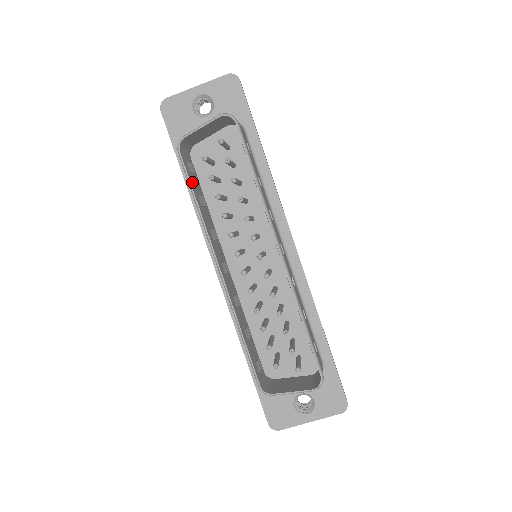
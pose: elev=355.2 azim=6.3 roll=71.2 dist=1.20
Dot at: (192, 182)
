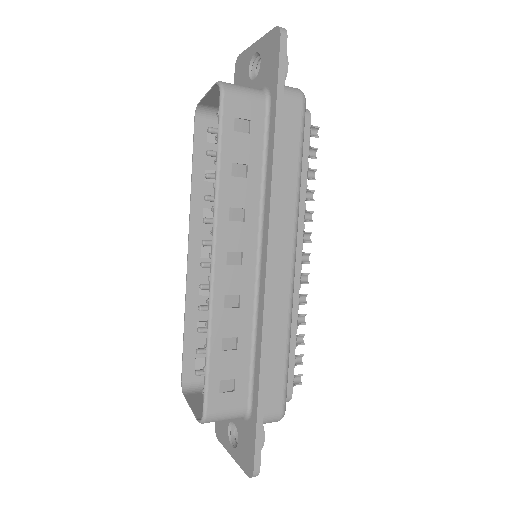
Dot at: (201, 153)
